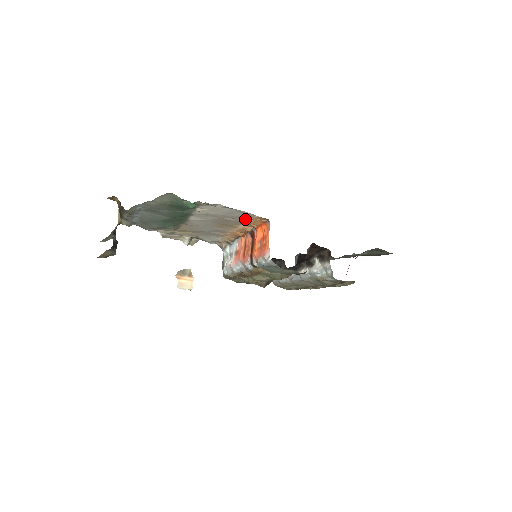
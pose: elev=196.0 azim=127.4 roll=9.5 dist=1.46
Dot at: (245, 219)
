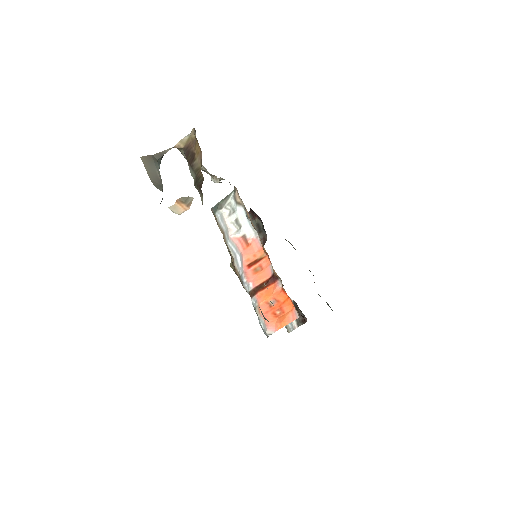
Dot at: occluded
